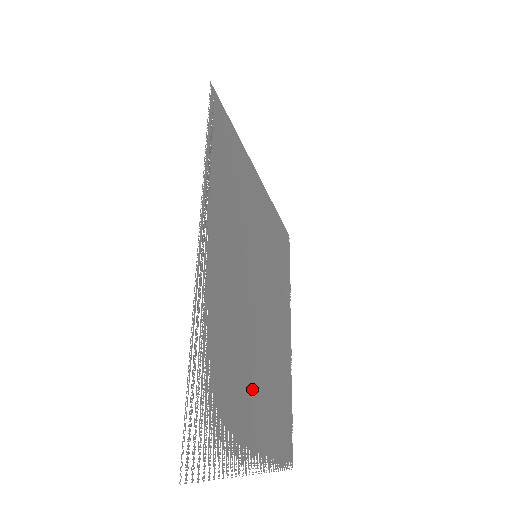
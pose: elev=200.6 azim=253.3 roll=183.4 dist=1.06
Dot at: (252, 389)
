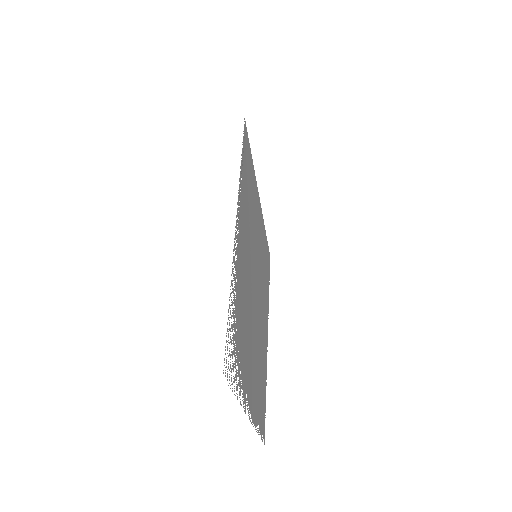
Dot at: occluded
